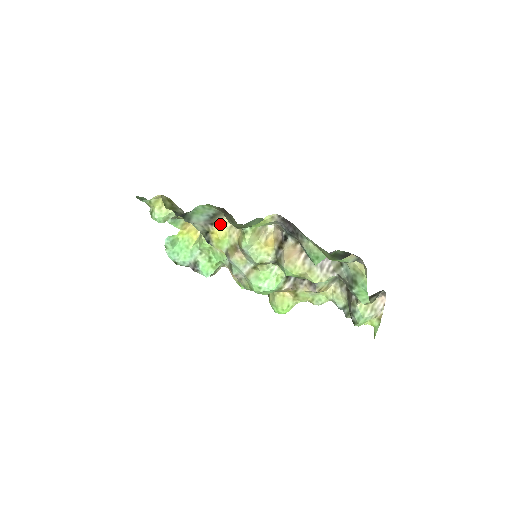
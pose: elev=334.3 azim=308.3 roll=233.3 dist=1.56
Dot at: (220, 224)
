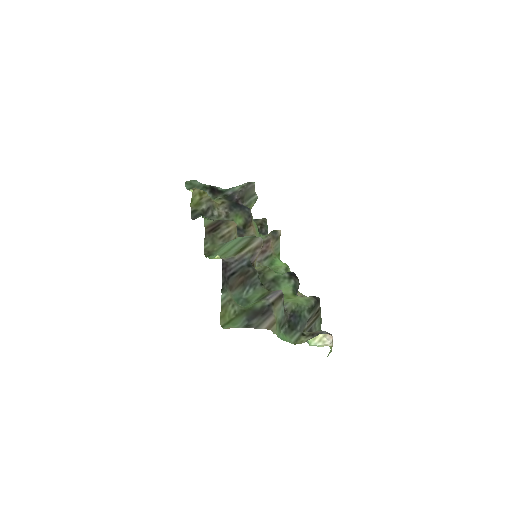
Dot at: occluded
